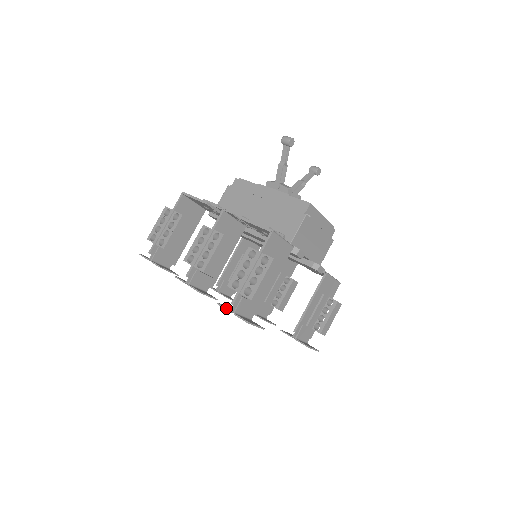
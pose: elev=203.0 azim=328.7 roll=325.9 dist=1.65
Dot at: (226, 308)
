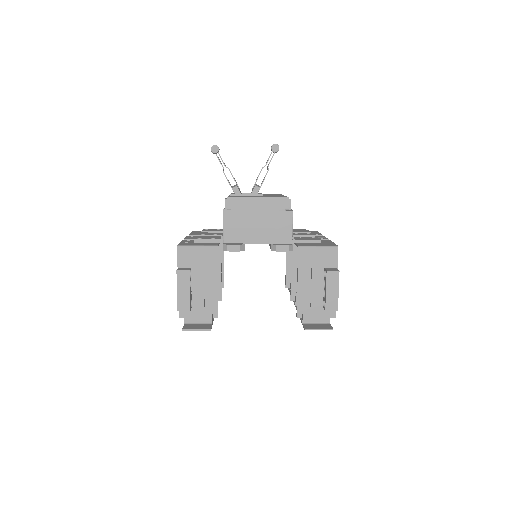
Dot at: occluded
